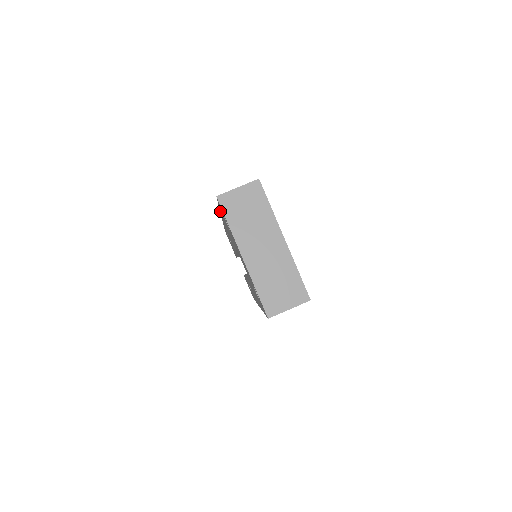
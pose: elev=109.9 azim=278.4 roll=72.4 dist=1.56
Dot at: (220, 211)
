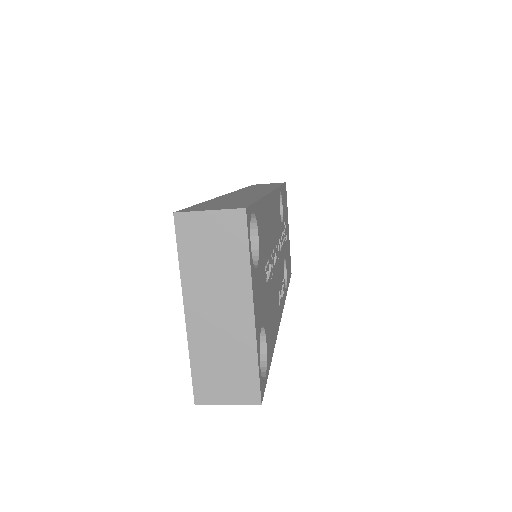
Dot at: occluded
